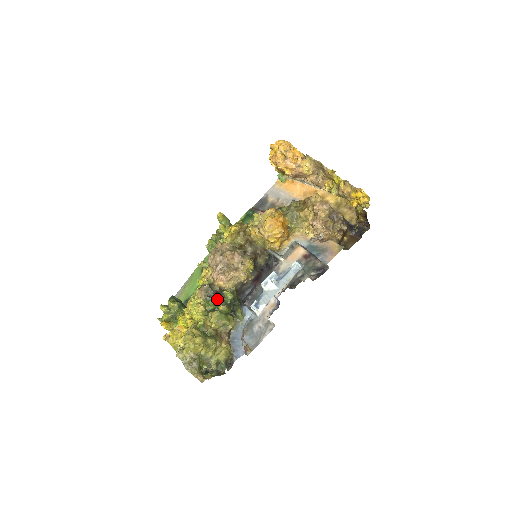
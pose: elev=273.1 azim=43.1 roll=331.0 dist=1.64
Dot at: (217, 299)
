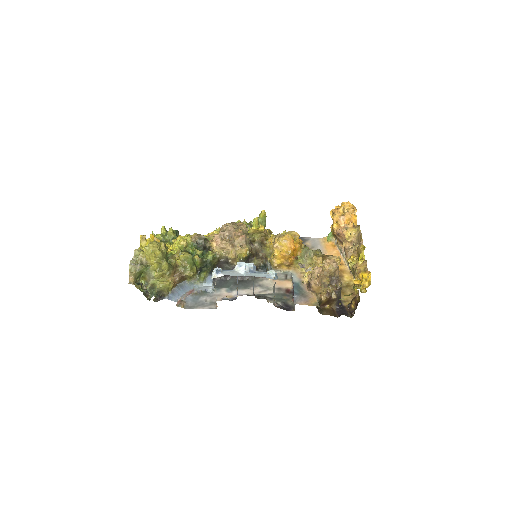
Dot at: (200, 250)
